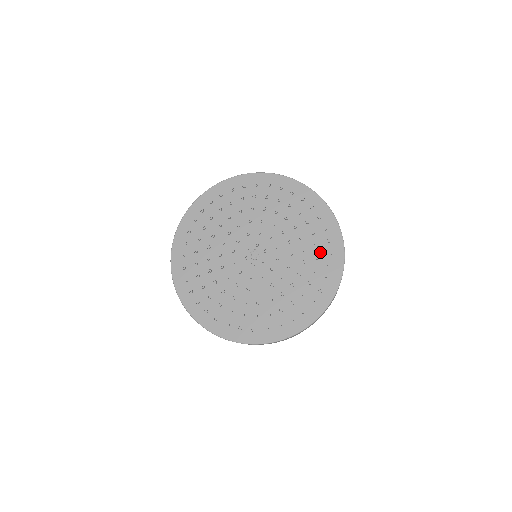
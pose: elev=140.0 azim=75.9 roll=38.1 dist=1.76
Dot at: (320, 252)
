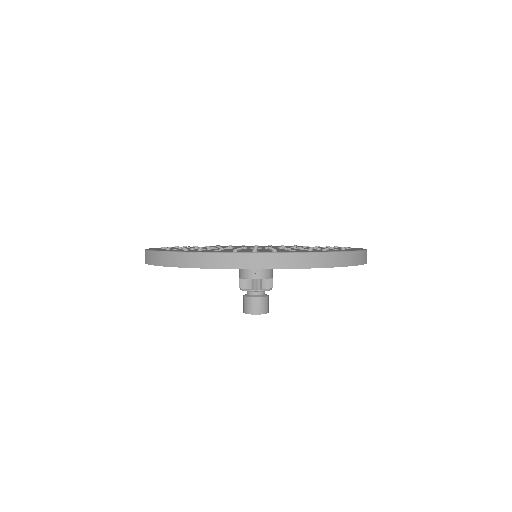
Dot at: occluded
